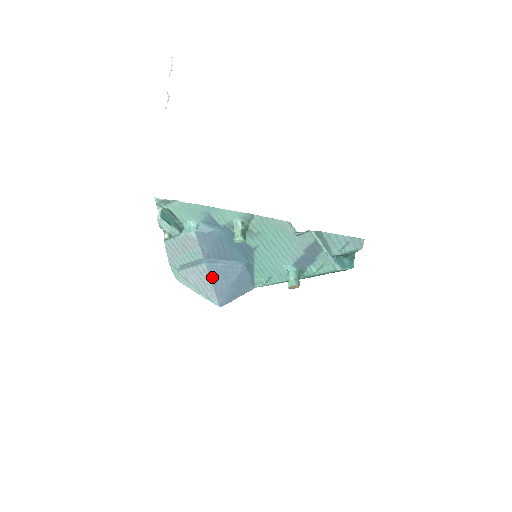
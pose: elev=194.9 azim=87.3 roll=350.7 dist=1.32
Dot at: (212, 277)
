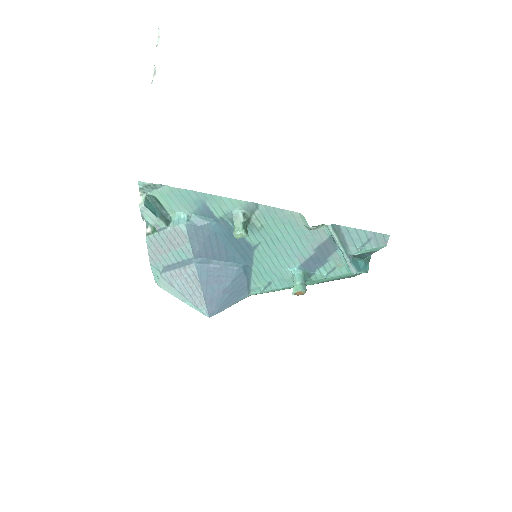
Dot at: (202, 281)
